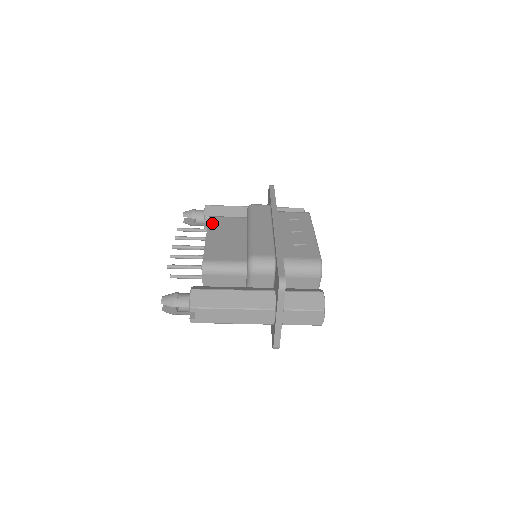
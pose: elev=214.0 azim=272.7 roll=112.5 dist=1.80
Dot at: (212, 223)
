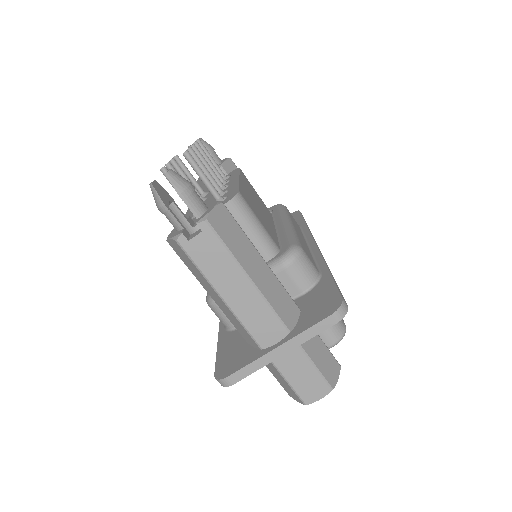
Dot at: occluded
